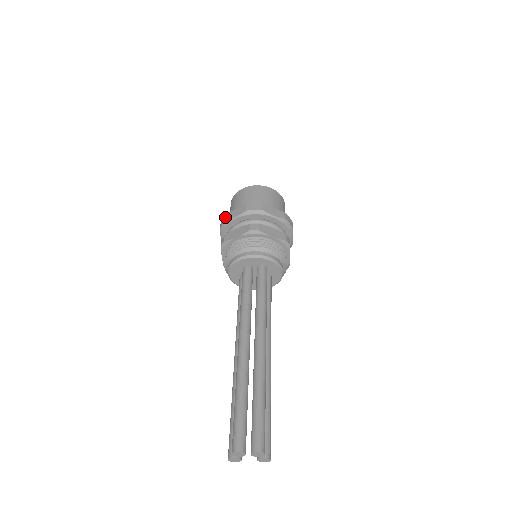
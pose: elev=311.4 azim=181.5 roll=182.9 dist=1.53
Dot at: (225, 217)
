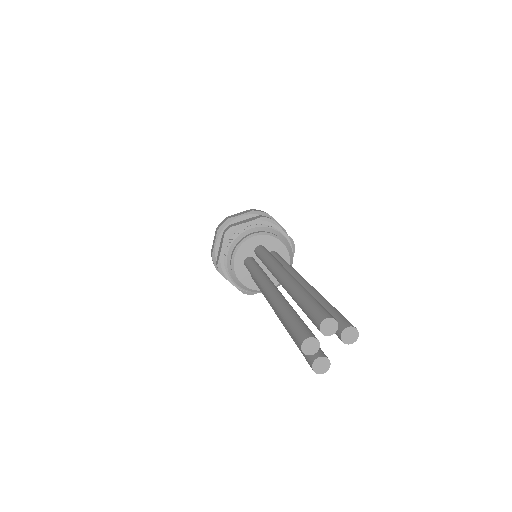
Dot at: (211, 256)
